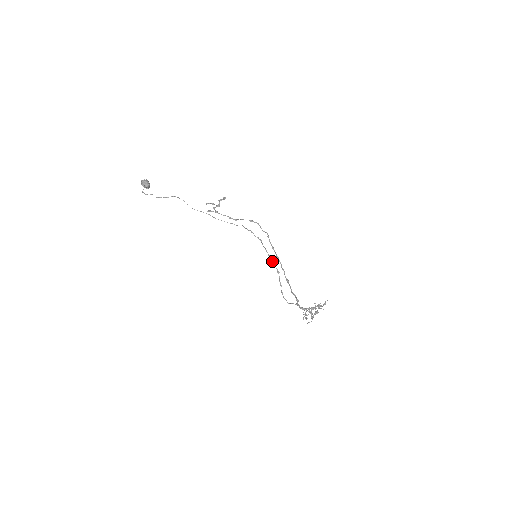
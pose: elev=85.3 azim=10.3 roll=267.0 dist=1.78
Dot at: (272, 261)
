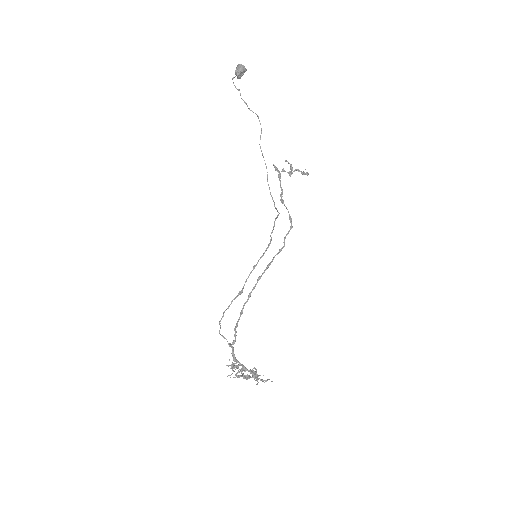
Dot at: (249, 275)
